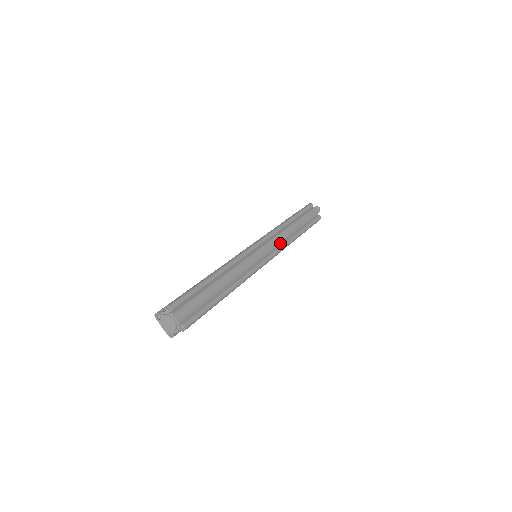
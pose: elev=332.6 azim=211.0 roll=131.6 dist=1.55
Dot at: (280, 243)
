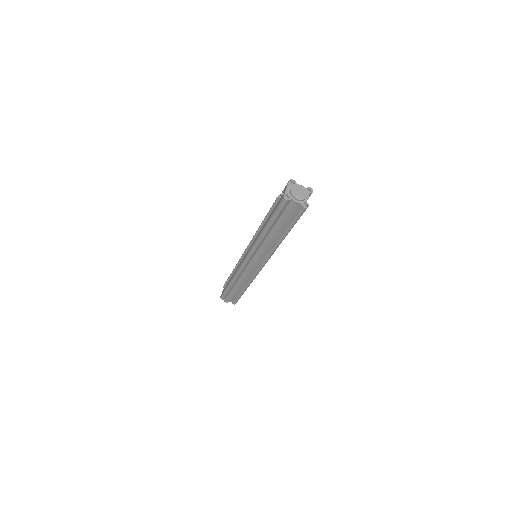
Dot at: occluded
